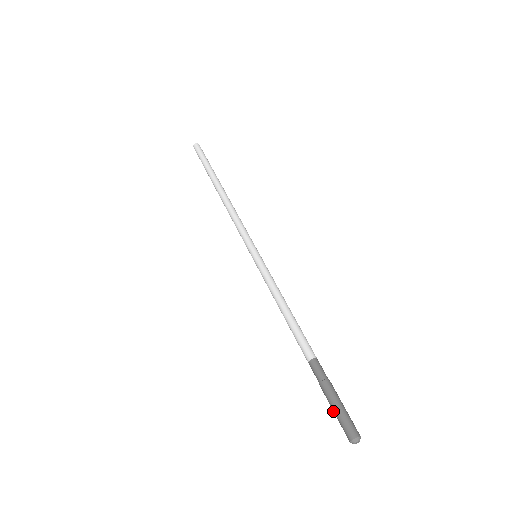
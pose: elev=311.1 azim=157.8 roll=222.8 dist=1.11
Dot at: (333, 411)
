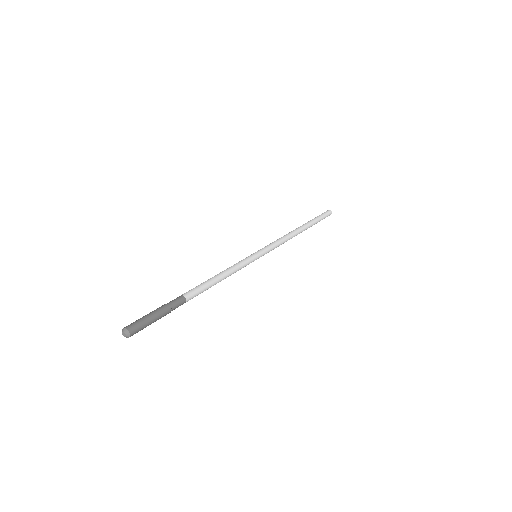
Dot at: occluded
